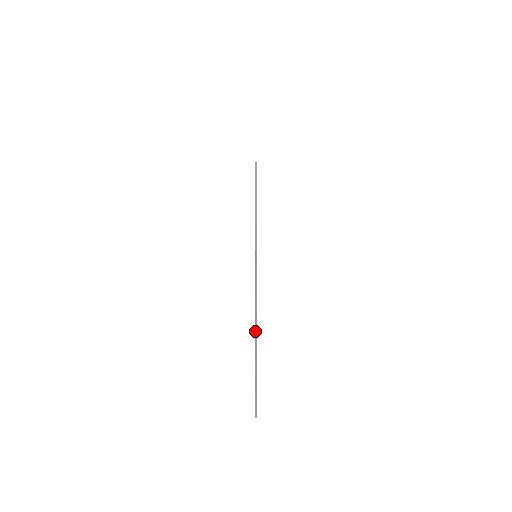
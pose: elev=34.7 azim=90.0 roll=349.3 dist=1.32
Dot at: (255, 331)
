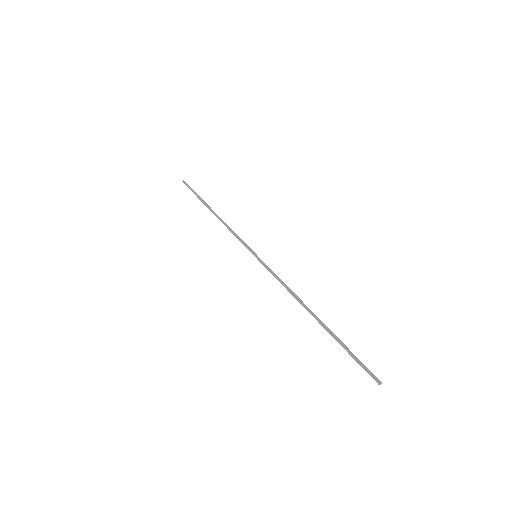
Dot at: (315, 315)
